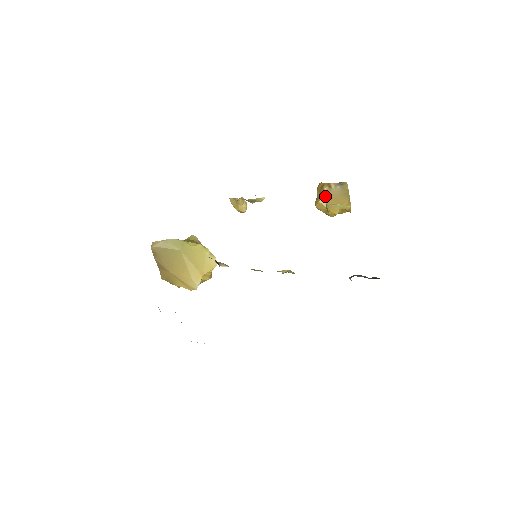
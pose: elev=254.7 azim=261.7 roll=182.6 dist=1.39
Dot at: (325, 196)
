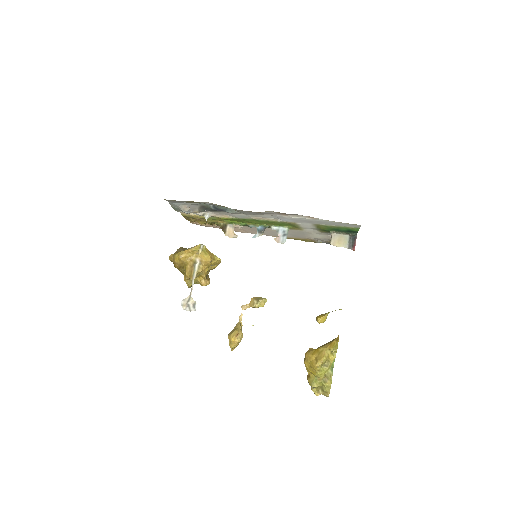
Dot at: occluded
